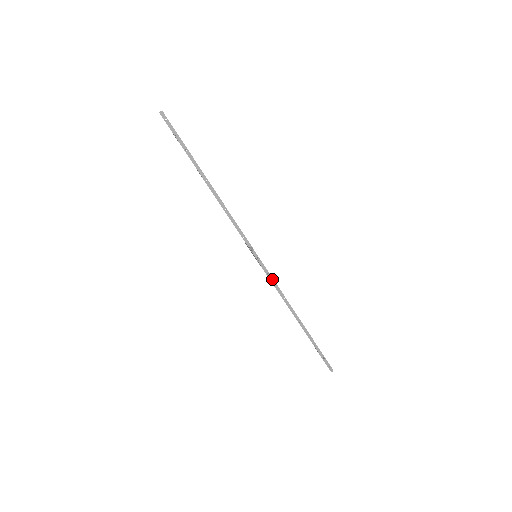
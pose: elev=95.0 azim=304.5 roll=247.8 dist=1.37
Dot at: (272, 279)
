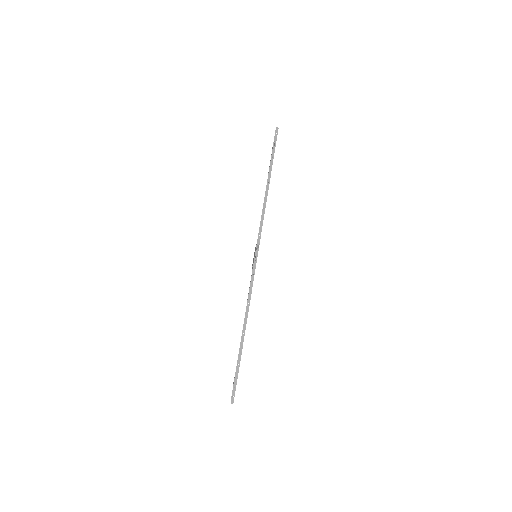
Dot at: occluded
